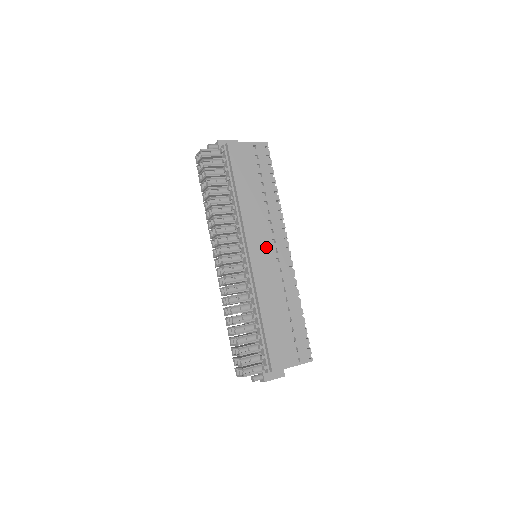
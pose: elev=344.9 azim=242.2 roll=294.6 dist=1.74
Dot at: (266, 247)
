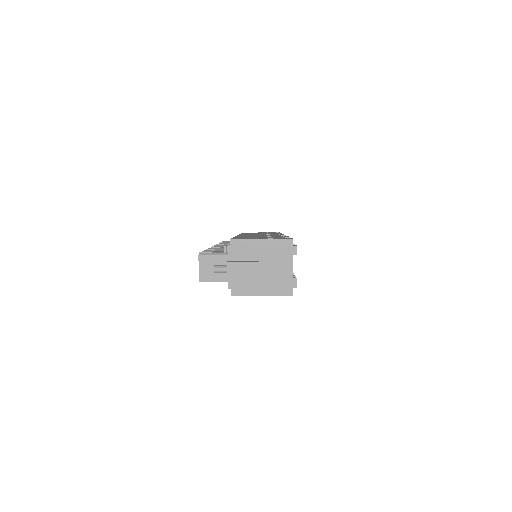
Dot at: occluded
